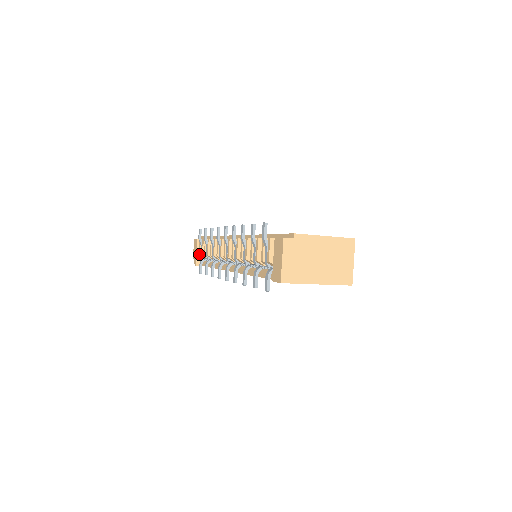
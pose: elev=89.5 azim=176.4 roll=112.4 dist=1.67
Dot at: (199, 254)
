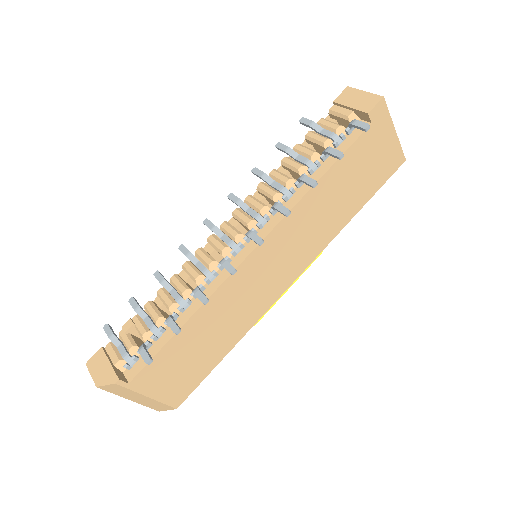
Dot at: (119, 360)
